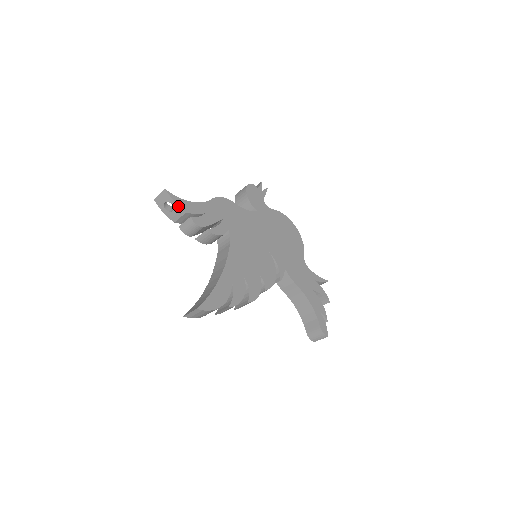
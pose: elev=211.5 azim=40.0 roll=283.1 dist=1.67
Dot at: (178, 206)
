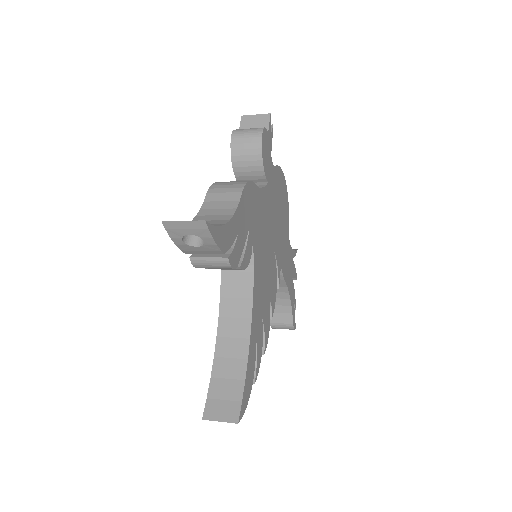
Dot at: (217, 246)
